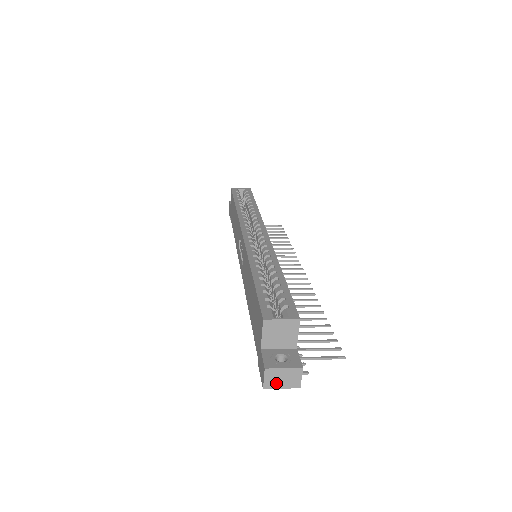
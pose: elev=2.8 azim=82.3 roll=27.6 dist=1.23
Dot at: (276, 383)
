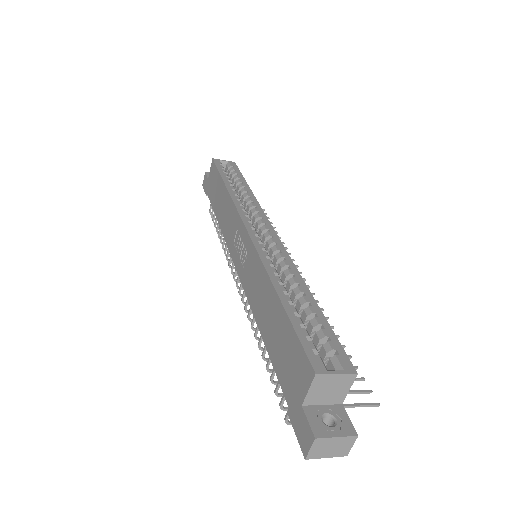
Dot at: (322, 452)
